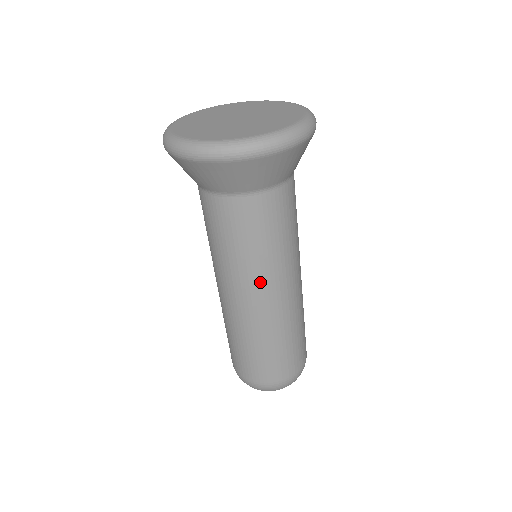
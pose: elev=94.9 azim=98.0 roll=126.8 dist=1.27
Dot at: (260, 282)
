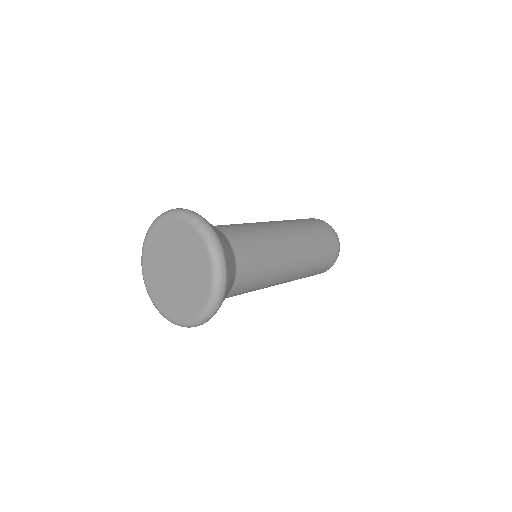
Dot at: (271, 285)
